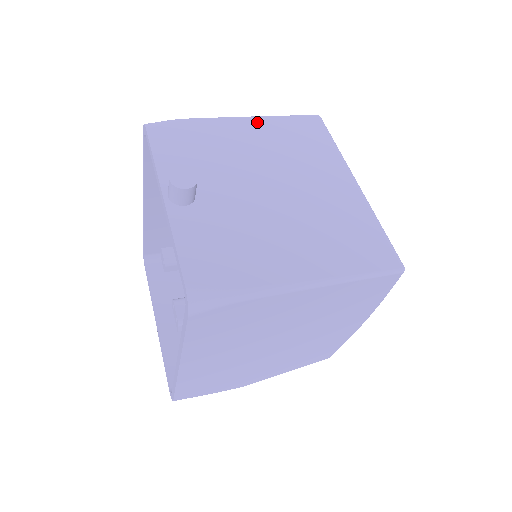
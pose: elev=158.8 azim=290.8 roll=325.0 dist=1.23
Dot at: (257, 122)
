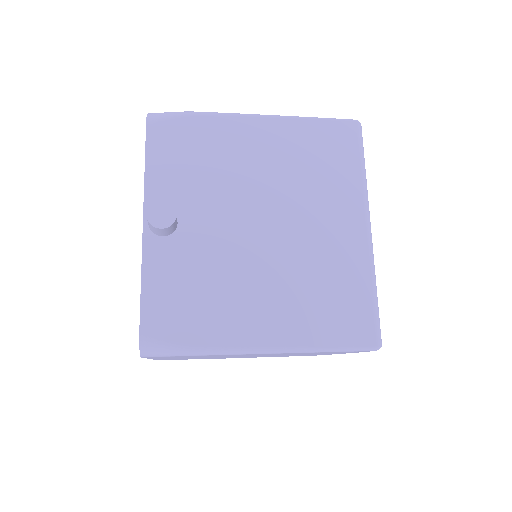
Dot at: (278, 126)
